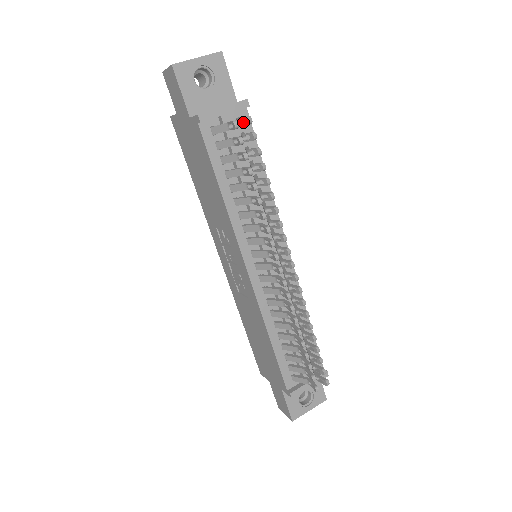
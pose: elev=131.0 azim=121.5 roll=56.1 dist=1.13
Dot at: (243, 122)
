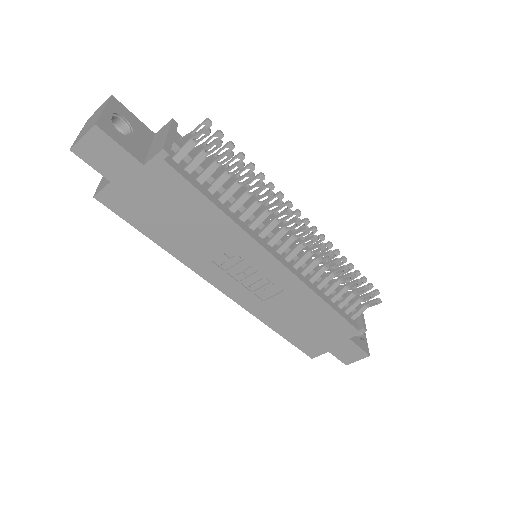
Dot at: occluded
